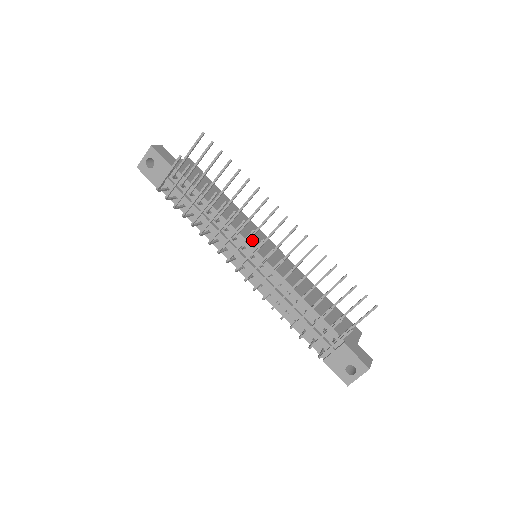
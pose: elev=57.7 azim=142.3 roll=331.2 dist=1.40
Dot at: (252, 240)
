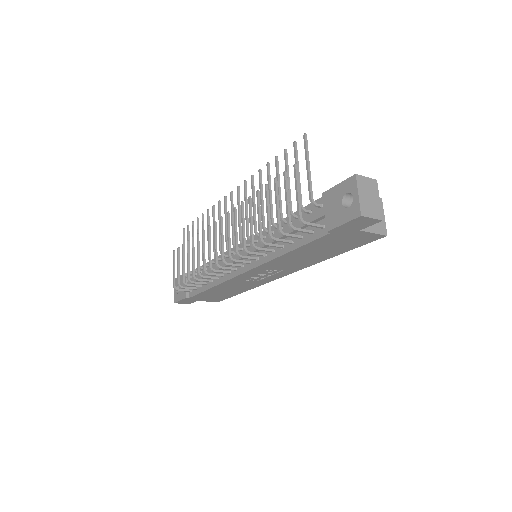
Dot at: occluded
